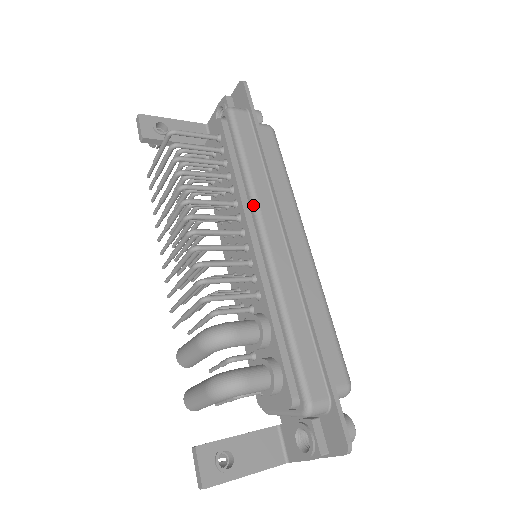
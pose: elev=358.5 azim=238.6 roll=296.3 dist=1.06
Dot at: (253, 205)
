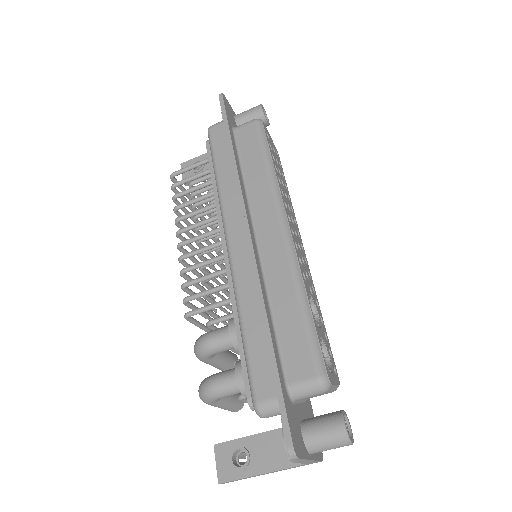
Dot at: (221, 214)
